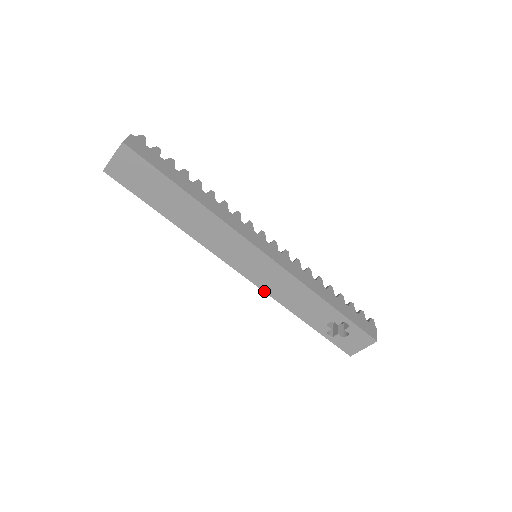
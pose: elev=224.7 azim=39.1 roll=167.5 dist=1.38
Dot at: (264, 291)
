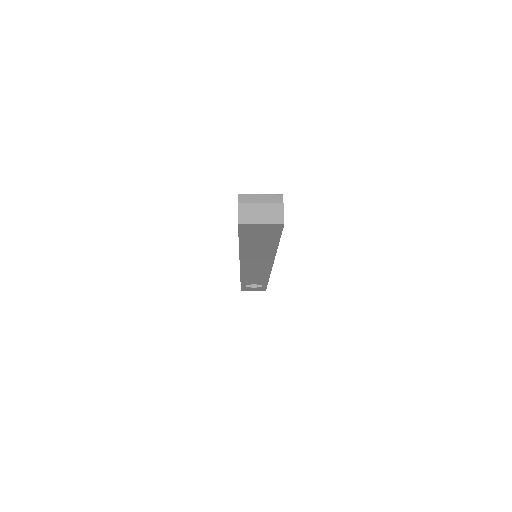
Dot at: (241, 273)
